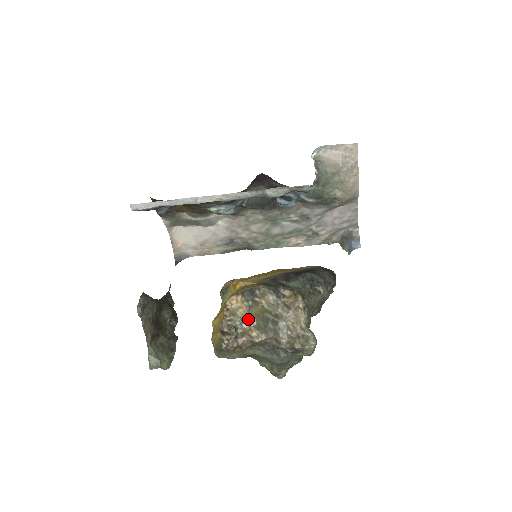
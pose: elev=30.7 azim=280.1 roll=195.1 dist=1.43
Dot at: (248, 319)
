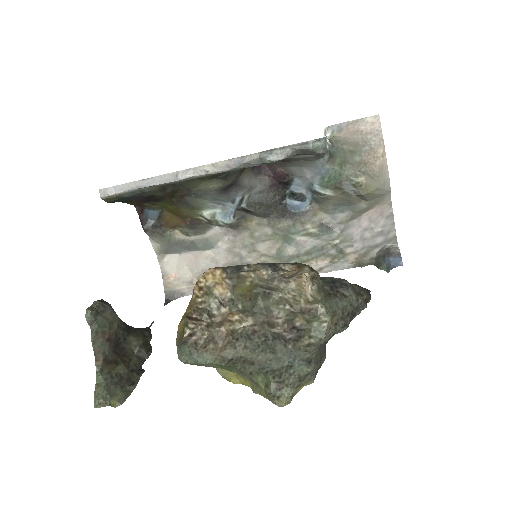
Dot at: (230, 302)
